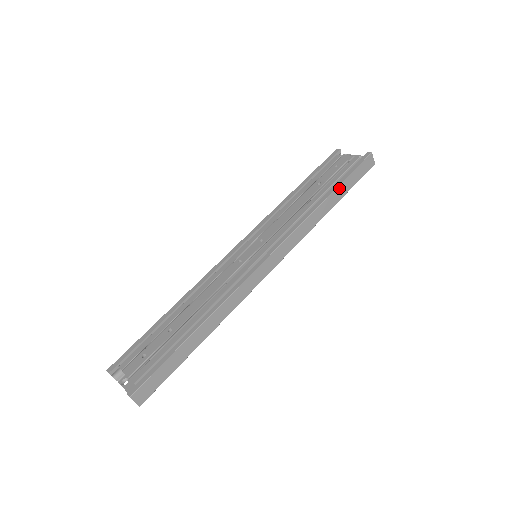
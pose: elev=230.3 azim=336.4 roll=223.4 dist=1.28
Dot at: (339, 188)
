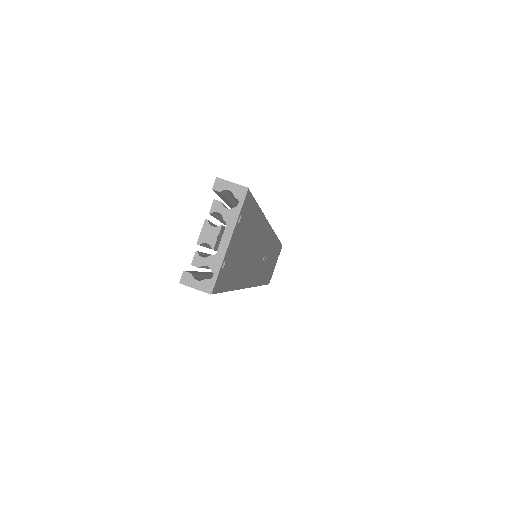
Dot at: occluded
